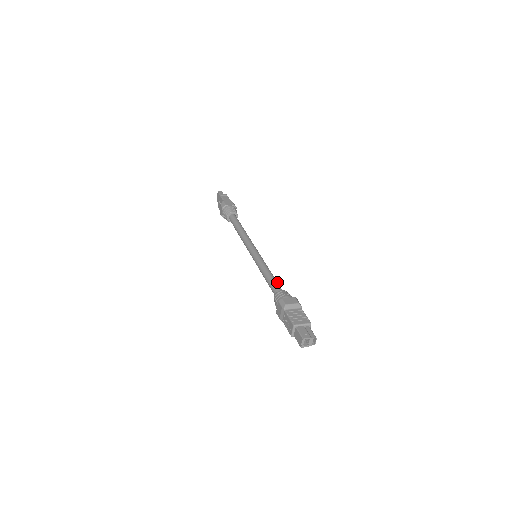
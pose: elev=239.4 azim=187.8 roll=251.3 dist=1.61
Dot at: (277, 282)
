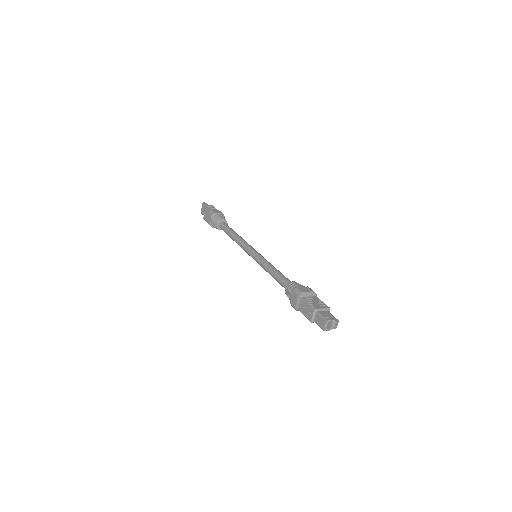
Dot at: occluded
